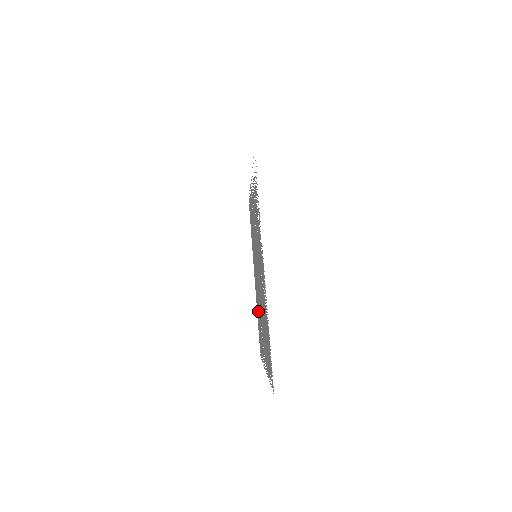
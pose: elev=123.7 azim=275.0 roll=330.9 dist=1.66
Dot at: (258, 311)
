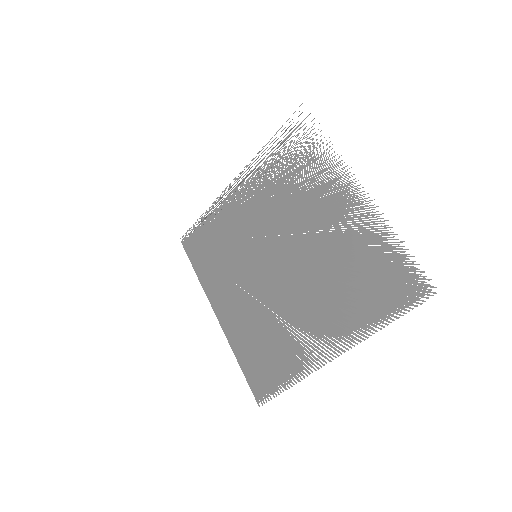
Dot at: (256, 333)
